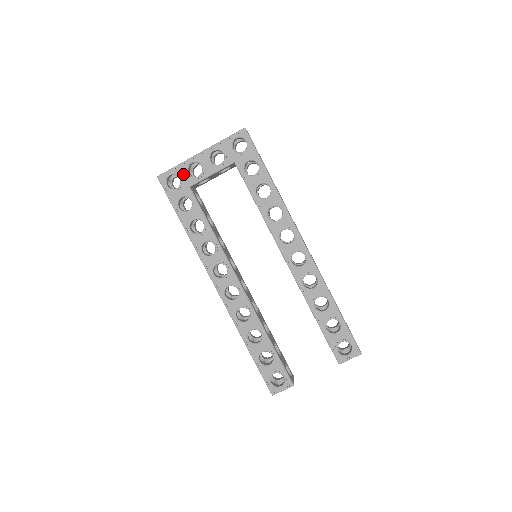
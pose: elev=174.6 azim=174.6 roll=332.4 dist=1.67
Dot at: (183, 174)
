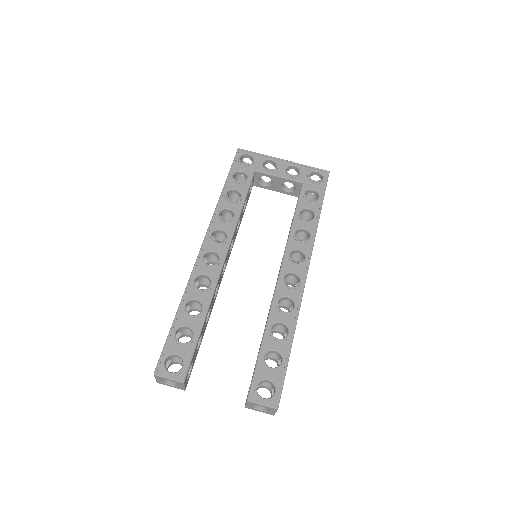
Dot at: (258, 161)
